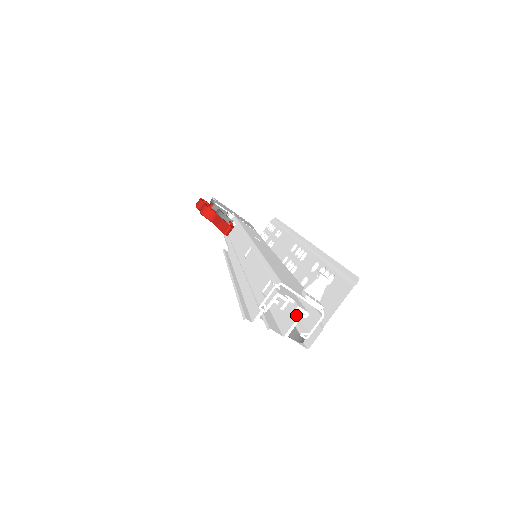
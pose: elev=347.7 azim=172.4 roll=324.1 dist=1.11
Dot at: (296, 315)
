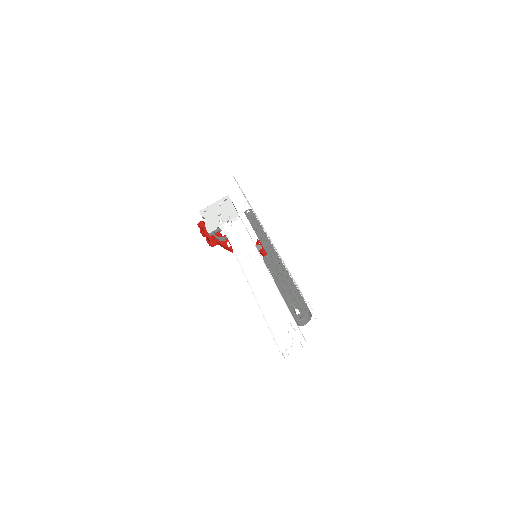
Dot at: occluded
